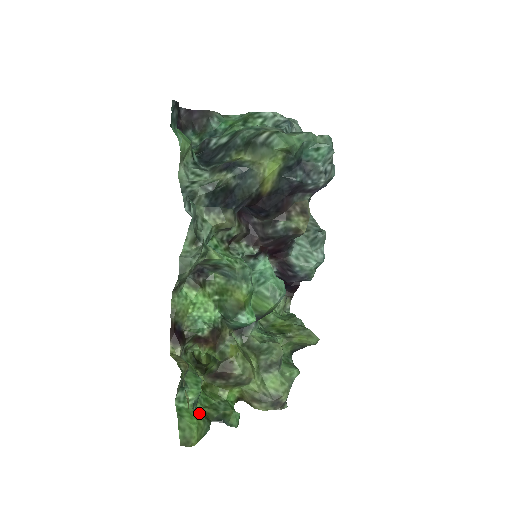
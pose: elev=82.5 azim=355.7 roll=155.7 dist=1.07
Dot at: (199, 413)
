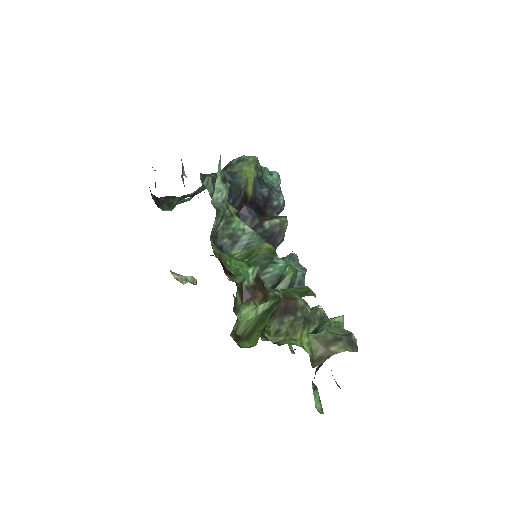
Dot at: occluded
